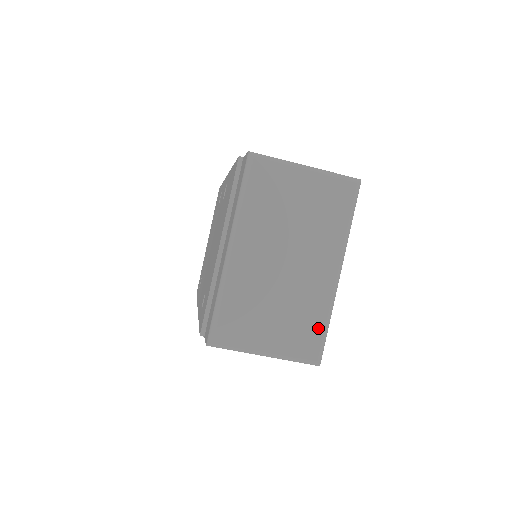
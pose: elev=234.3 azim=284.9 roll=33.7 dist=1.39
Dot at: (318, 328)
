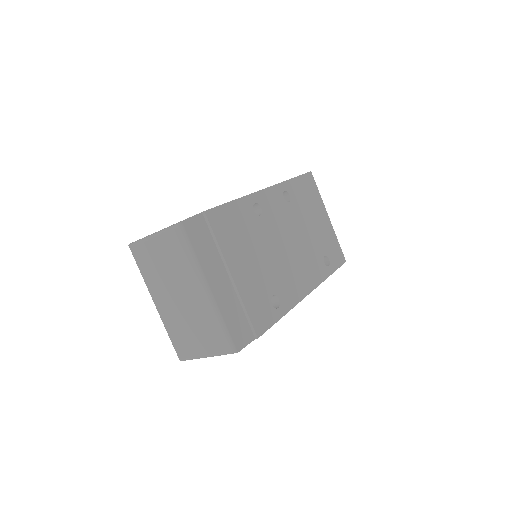
Dot at: (218, 330)
